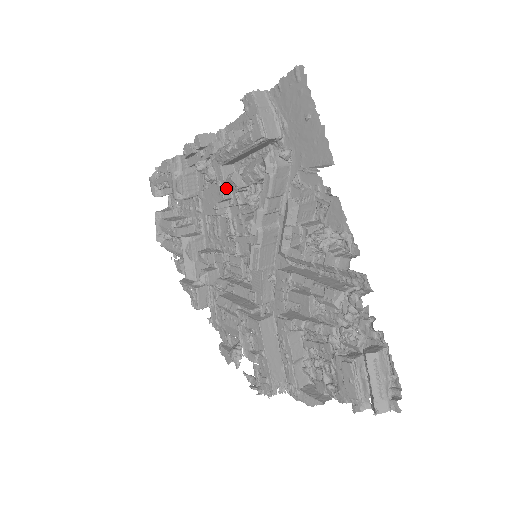
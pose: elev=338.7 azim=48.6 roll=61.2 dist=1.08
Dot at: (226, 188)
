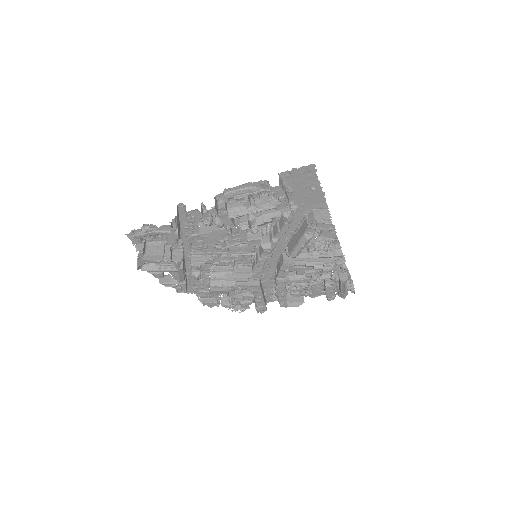
Dot at: occluded
